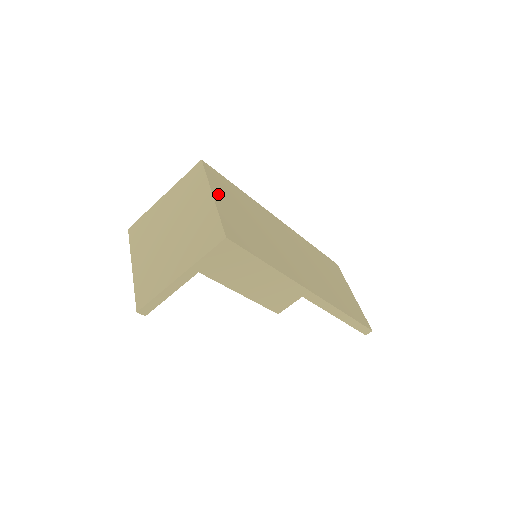
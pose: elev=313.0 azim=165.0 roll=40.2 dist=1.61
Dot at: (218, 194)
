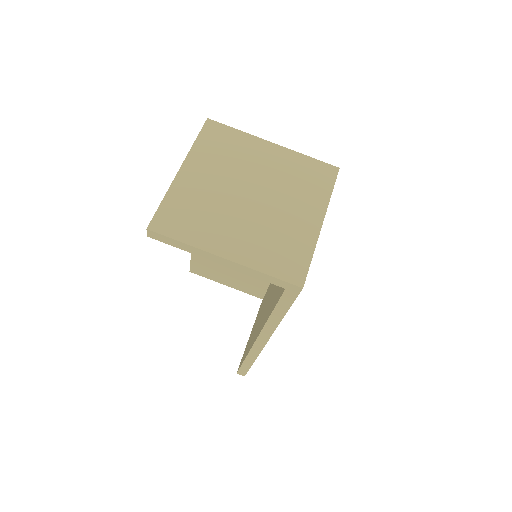
Dot at: occluded
